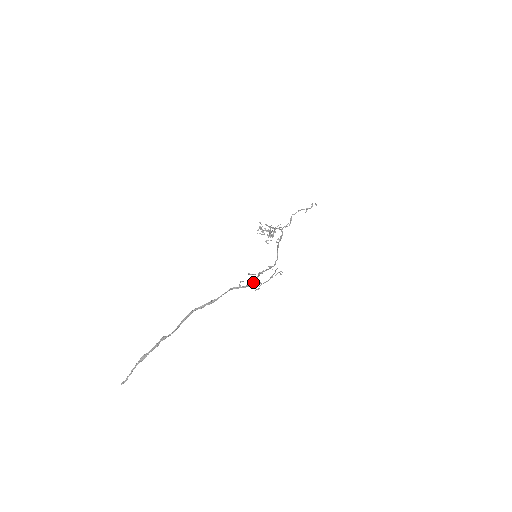
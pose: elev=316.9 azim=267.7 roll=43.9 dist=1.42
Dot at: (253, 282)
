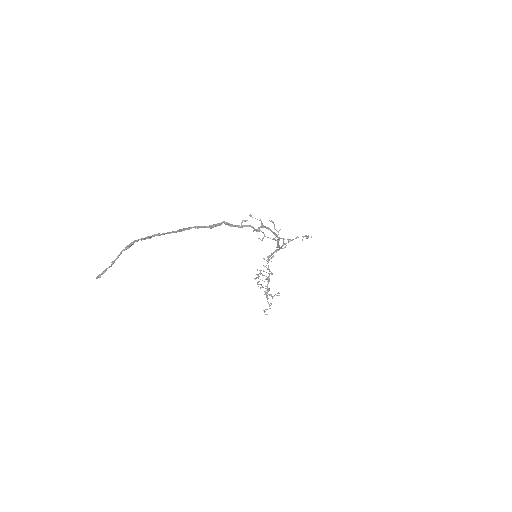
Dot at: (255, 229)
